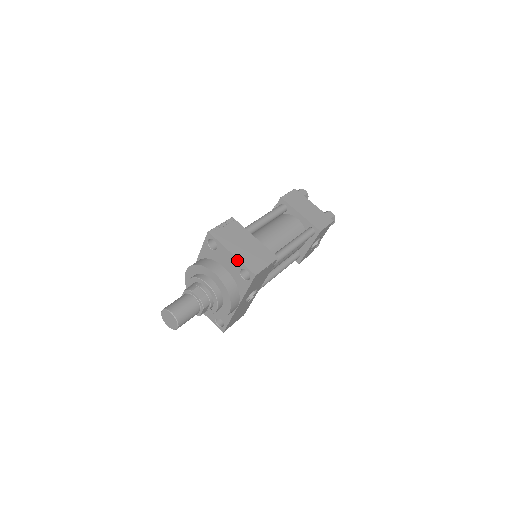
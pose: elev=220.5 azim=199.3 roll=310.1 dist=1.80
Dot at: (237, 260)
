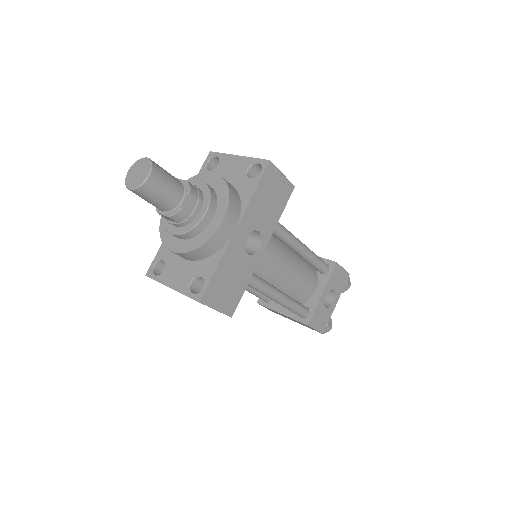
Dot at: (245, 158)
